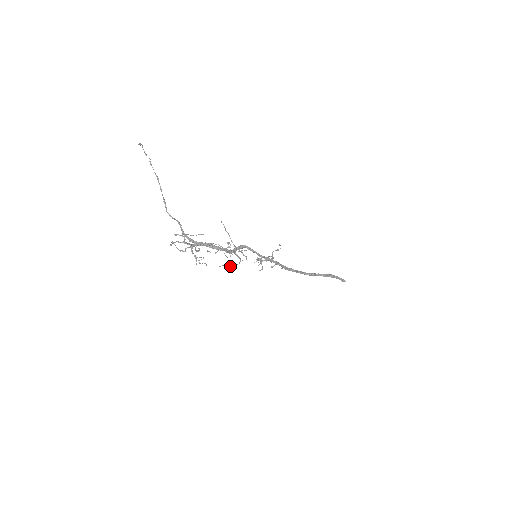
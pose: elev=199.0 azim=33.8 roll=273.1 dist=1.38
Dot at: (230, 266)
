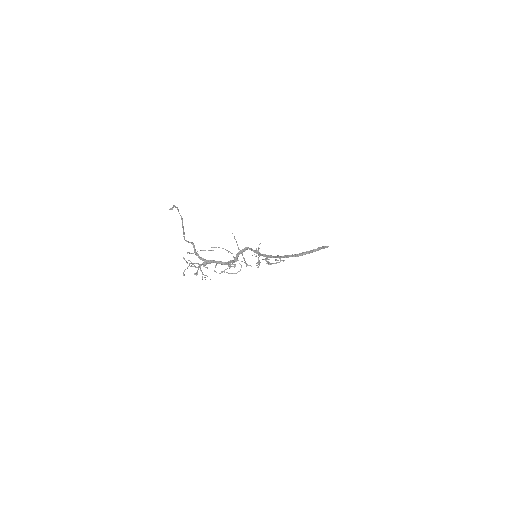
Dot at: (231, 273)
